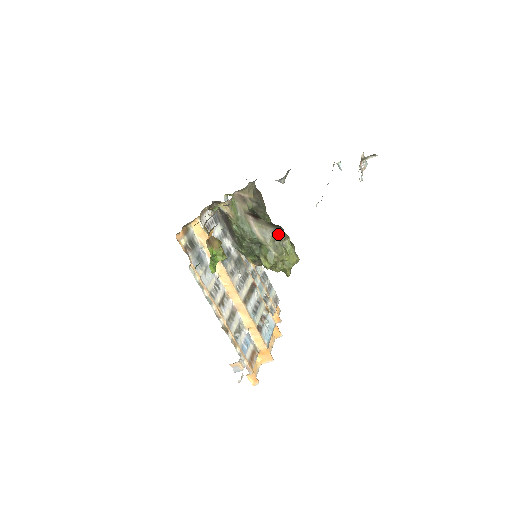
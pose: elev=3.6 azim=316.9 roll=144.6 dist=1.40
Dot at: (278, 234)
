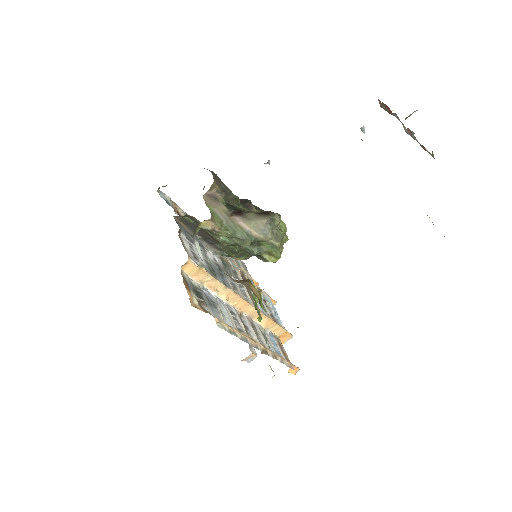
Dot at: (274, 221)
